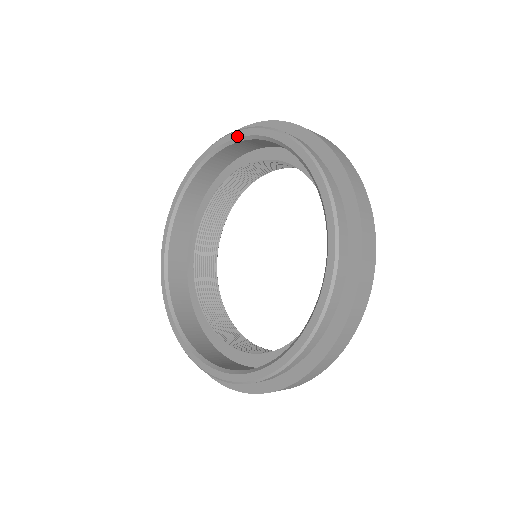
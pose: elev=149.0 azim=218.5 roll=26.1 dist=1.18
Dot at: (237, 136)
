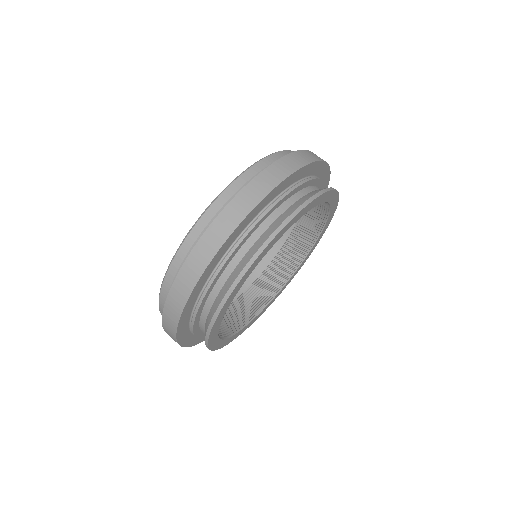
Dot at: occluded
